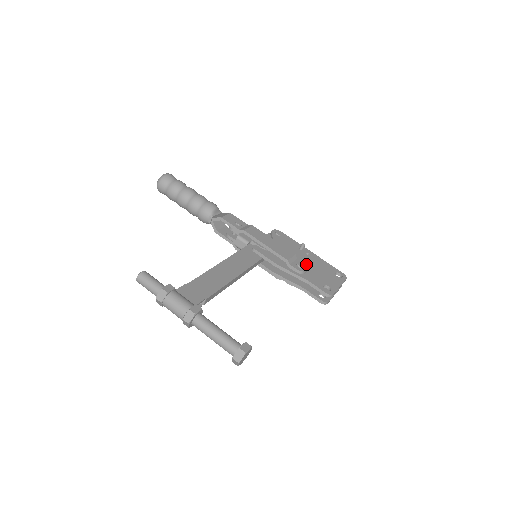
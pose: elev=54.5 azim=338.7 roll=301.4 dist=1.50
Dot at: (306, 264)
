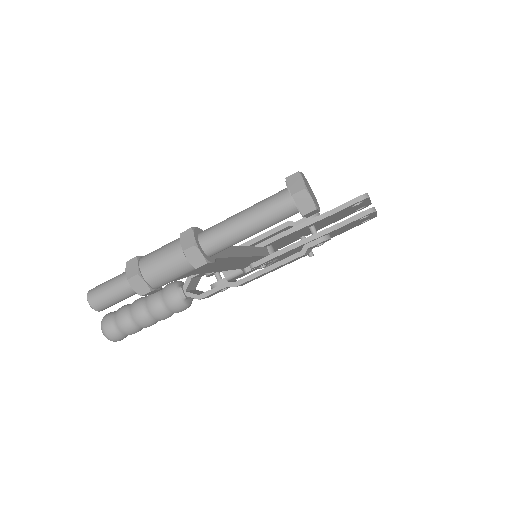
Dot at: occluded
